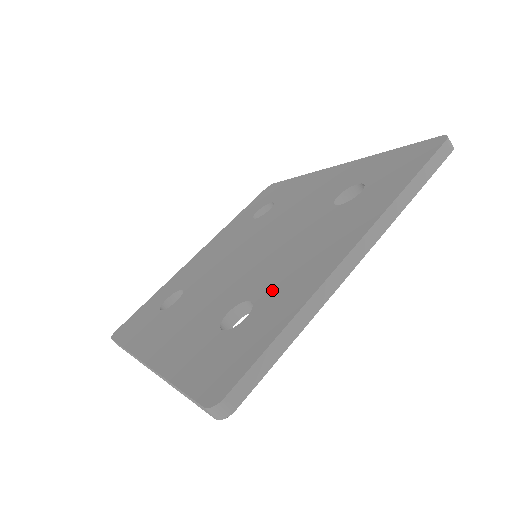
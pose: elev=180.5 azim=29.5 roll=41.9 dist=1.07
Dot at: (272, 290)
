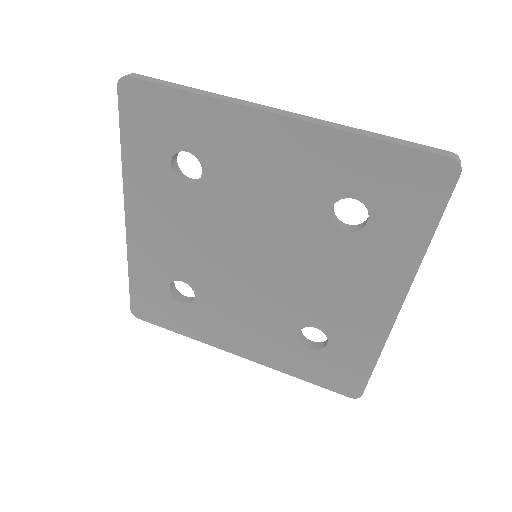
Dot at: (336, 325)
